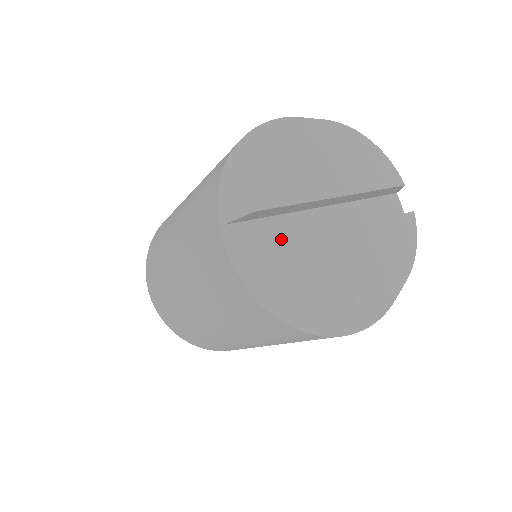
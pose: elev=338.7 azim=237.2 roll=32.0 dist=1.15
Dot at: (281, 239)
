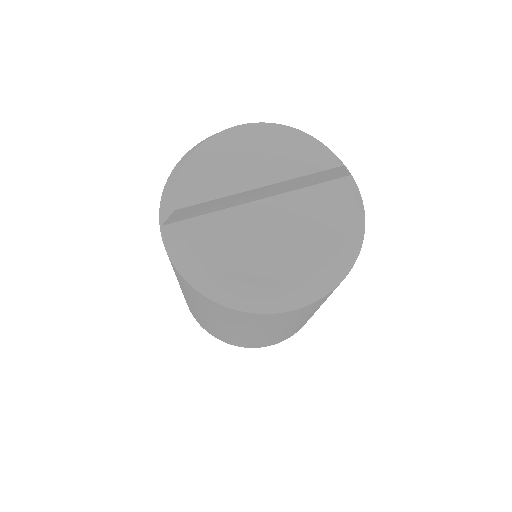
Dot at: occluded
